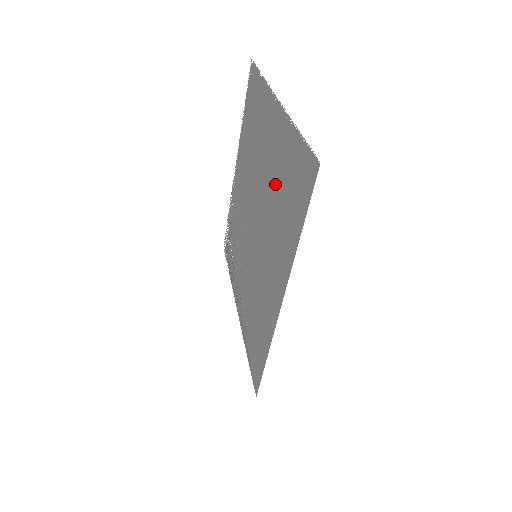
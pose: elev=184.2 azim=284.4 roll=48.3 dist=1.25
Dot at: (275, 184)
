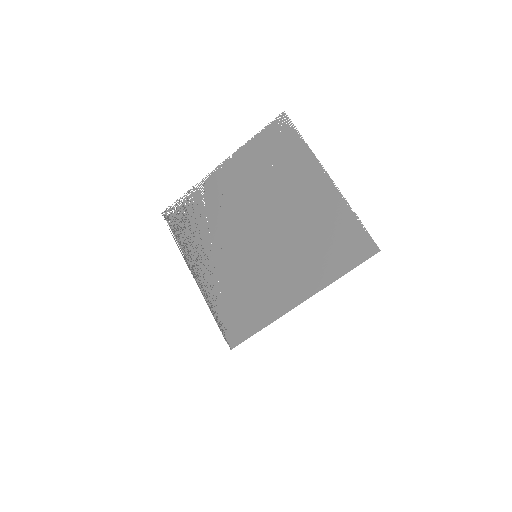
Dot at: (311, 227)
